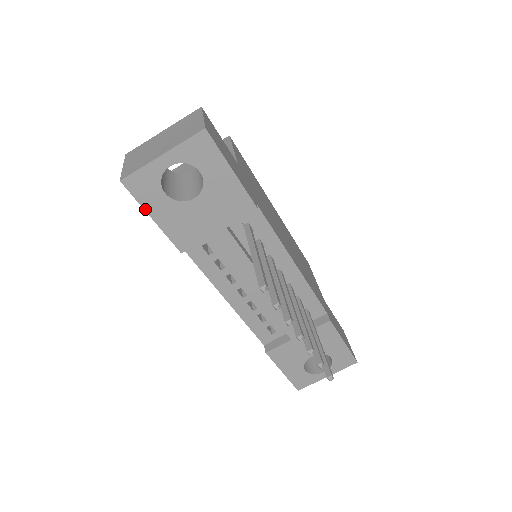
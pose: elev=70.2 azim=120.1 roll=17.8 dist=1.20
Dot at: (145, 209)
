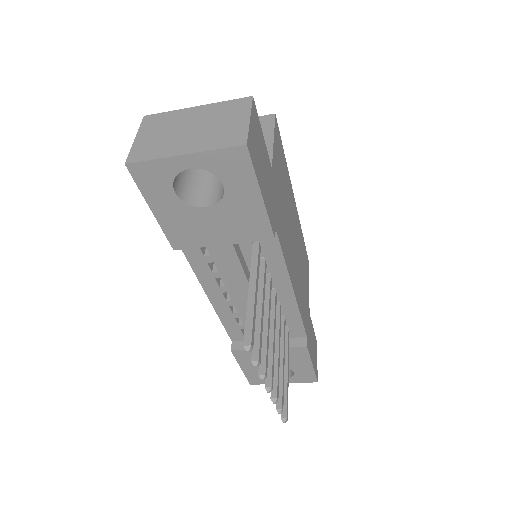
Dot at: (146, 199)
